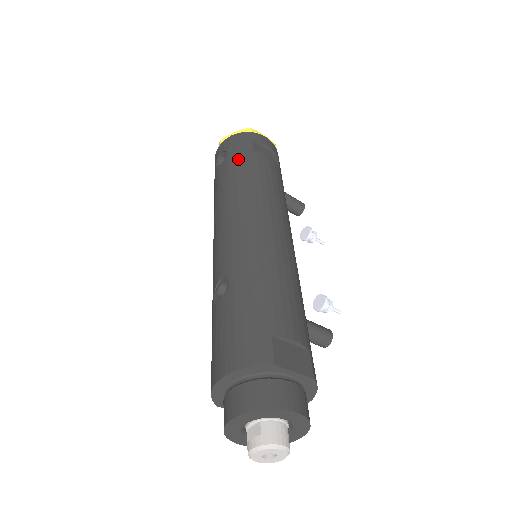
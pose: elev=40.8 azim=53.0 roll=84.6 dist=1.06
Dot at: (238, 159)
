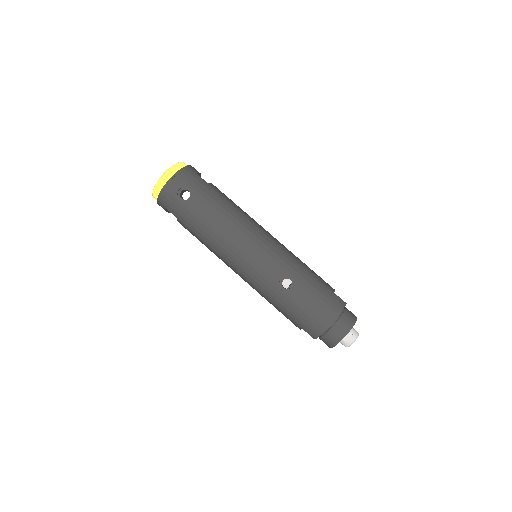
Dot at: (208, 193)
